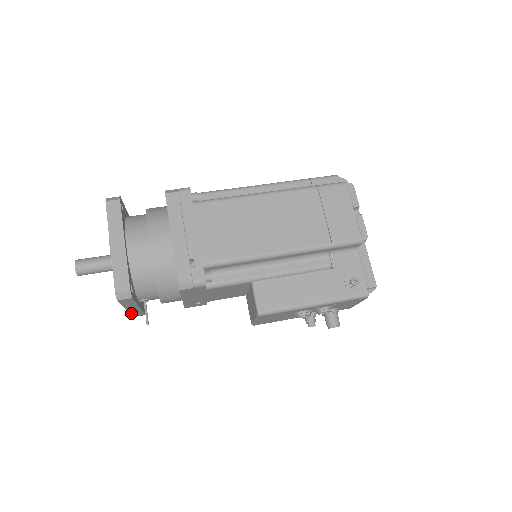
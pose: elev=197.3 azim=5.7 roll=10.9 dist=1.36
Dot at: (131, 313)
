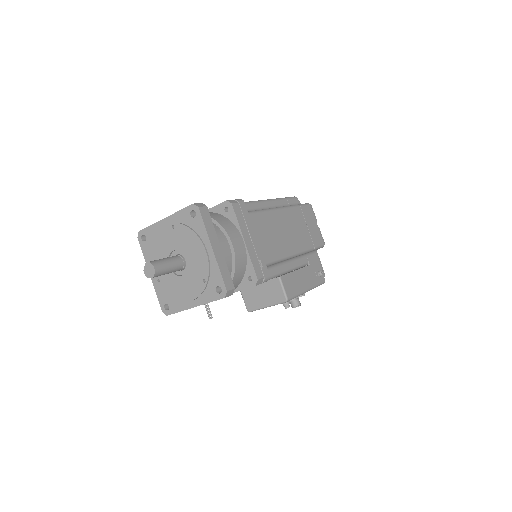
Dot at: (180, 311)
